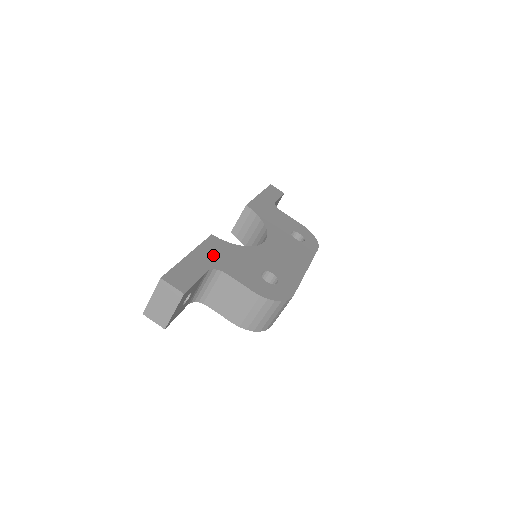
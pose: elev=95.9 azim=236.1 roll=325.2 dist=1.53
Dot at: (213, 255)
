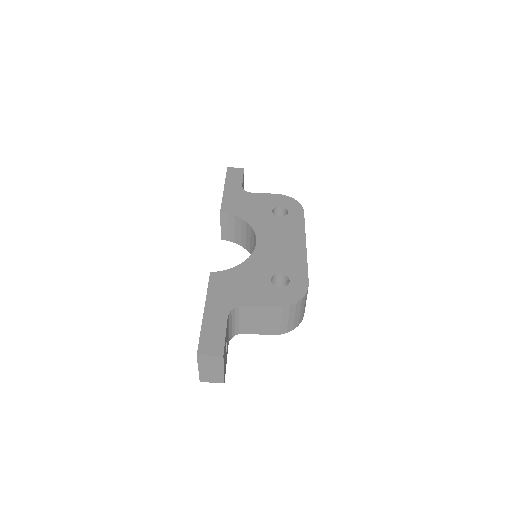
Dot at: (223, 295)
